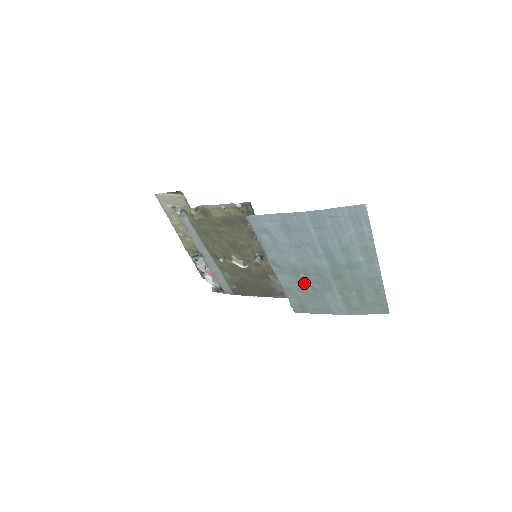
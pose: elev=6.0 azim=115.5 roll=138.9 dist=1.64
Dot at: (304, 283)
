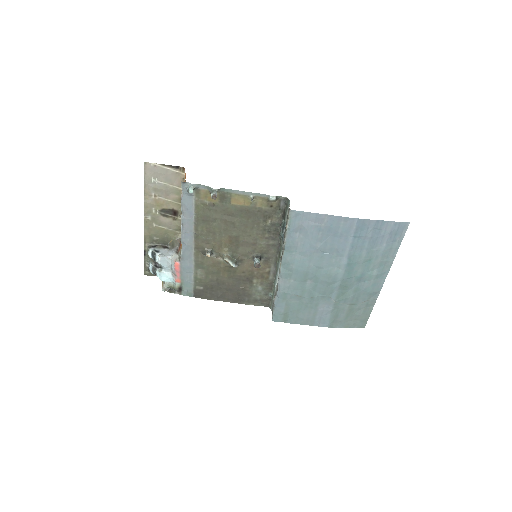
Dot at: (306, 290)
